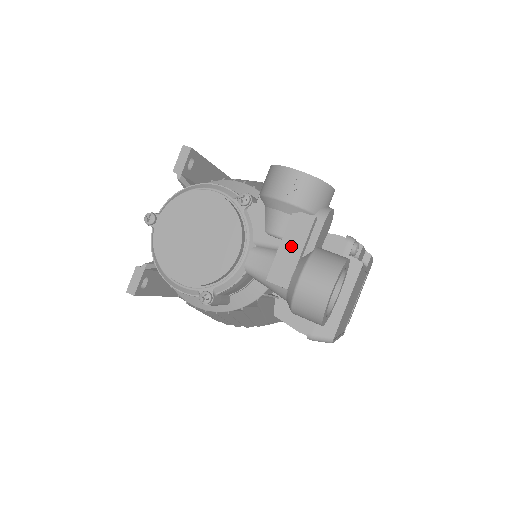
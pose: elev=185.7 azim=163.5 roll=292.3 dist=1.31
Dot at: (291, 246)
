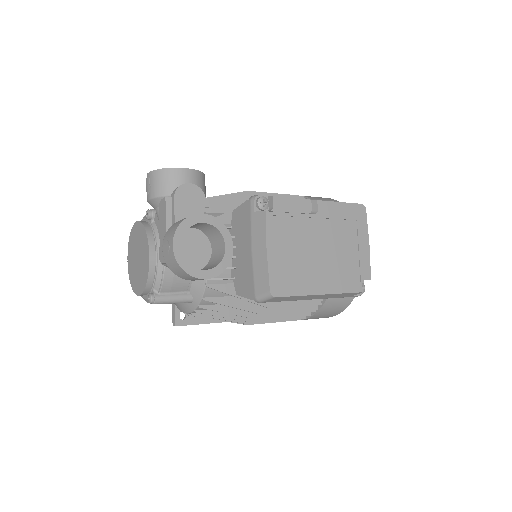
Dot at: (163, 228)
